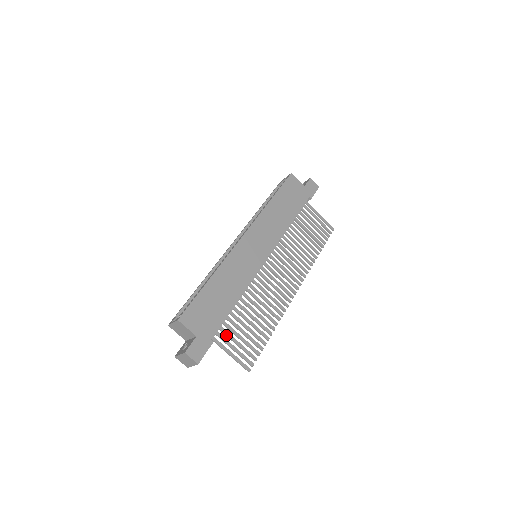
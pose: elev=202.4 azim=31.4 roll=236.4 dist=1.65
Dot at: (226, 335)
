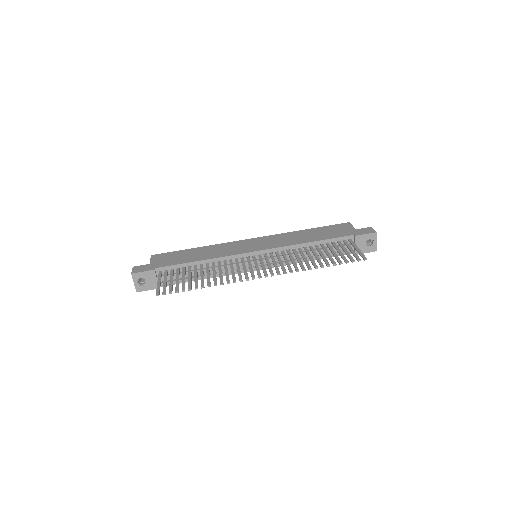
Dot at: (170, 275)
